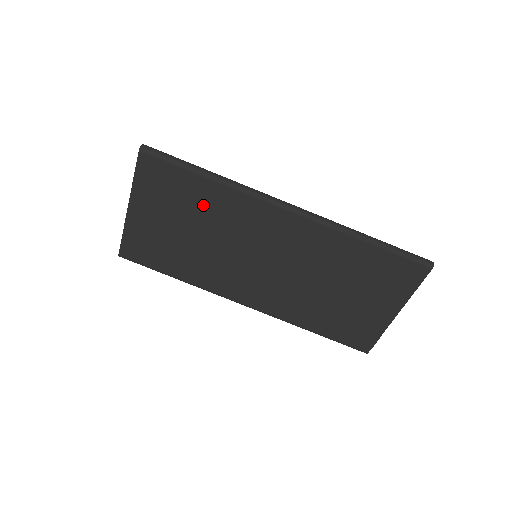
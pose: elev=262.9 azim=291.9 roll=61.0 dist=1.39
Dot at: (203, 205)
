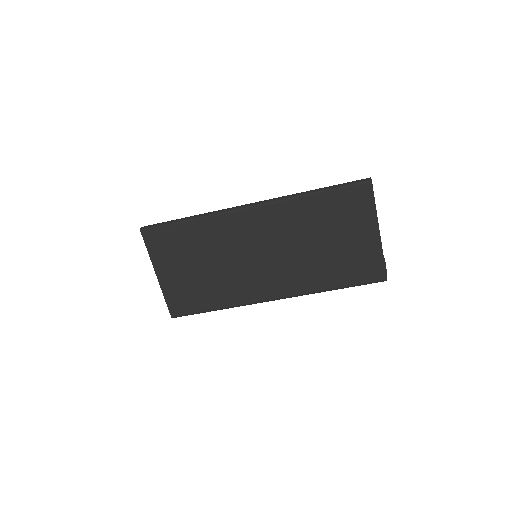
Dot at: (199, 242)
